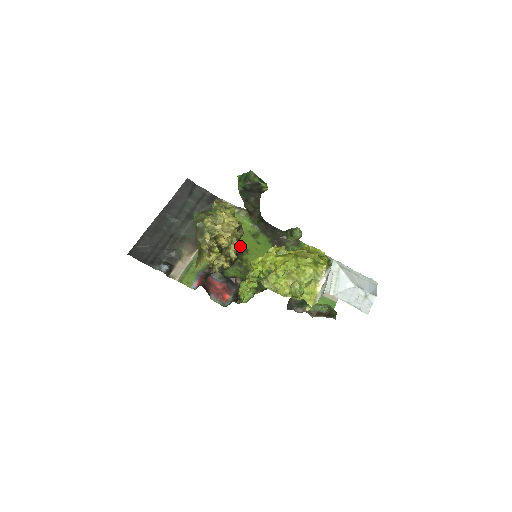
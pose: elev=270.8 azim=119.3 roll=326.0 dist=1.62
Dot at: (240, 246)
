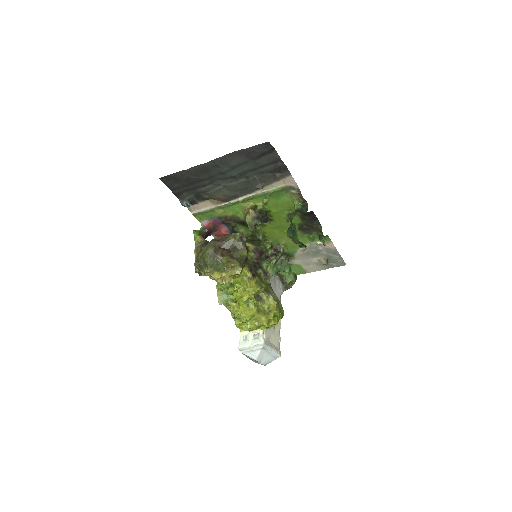
Dot at: (268, 216)
